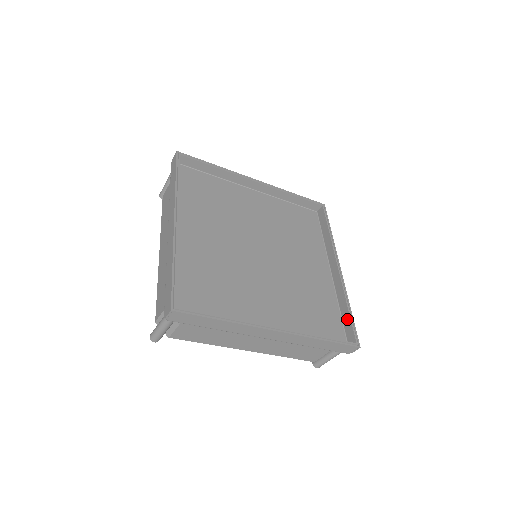
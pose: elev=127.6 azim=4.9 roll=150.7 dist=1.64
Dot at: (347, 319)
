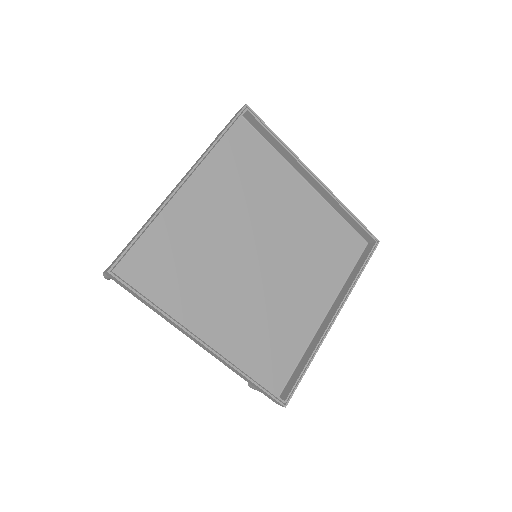
Dot at: (298, 372)
